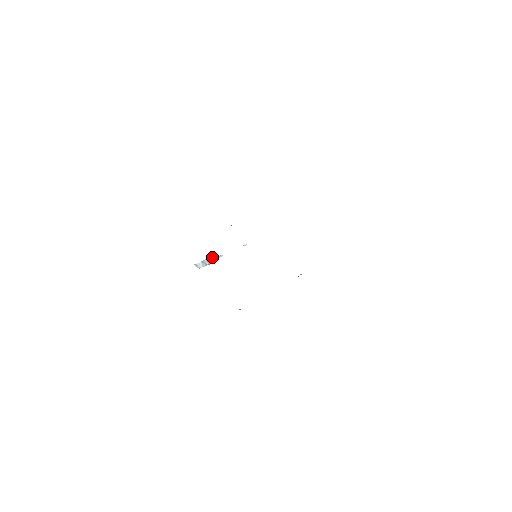
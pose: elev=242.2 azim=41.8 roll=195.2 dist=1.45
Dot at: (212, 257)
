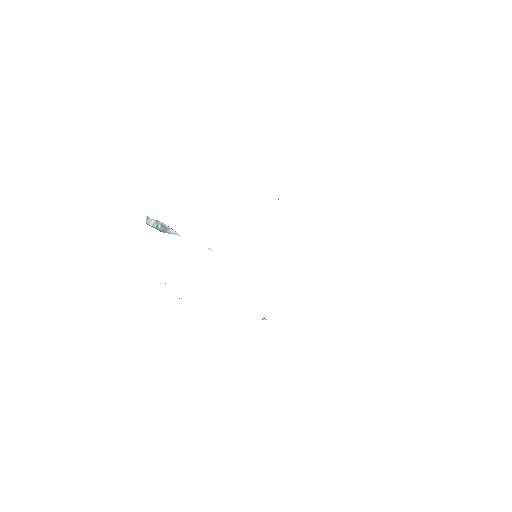
Dot at: occluded
